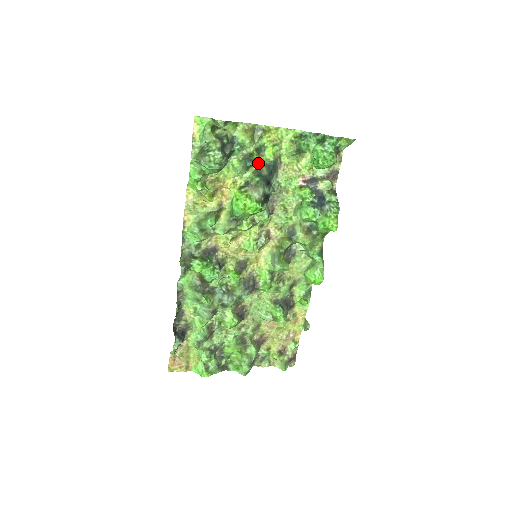
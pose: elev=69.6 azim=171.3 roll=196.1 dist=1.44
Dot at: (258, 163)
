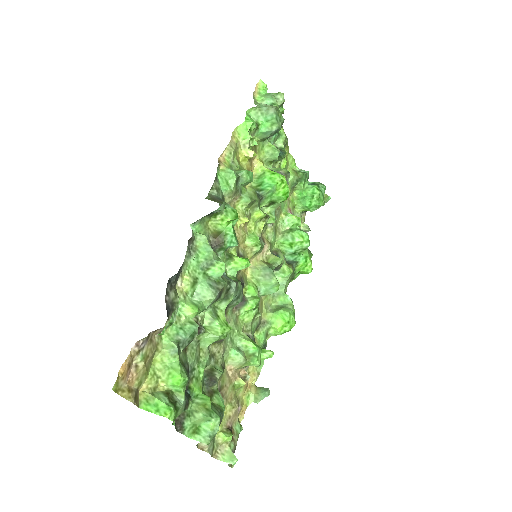
Dot at: (277, 165)
